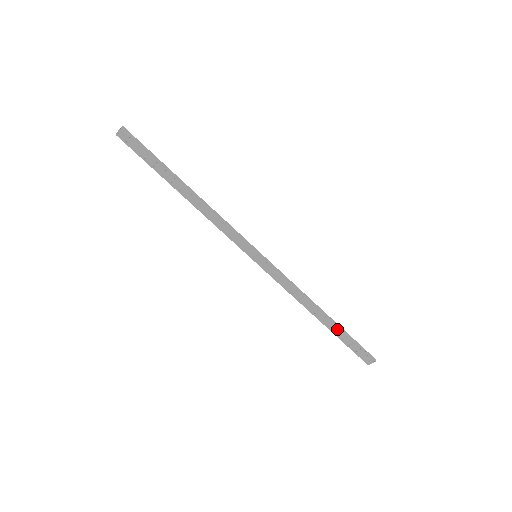
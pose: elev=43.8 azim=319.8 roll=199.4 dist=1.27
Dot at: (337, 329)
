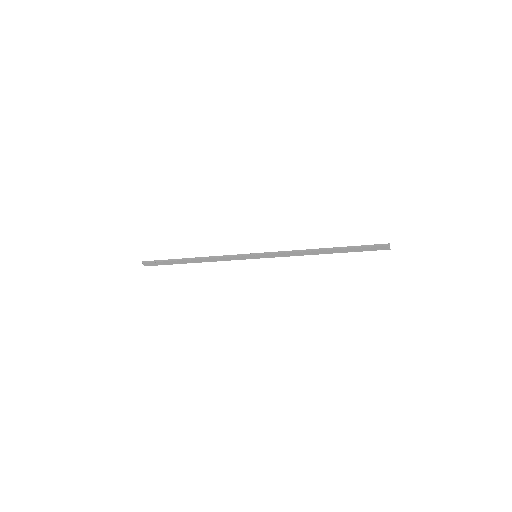
Dot at: (343, 250)
